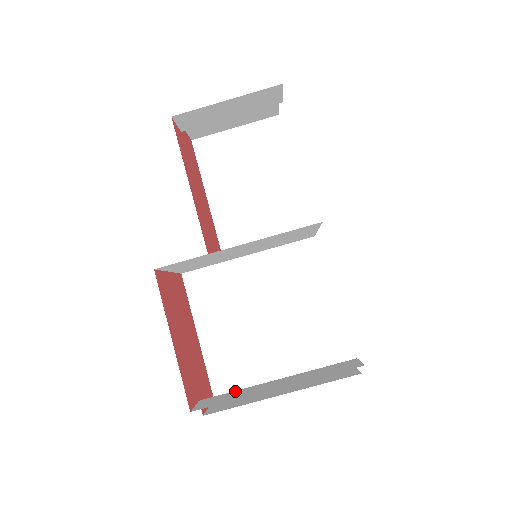
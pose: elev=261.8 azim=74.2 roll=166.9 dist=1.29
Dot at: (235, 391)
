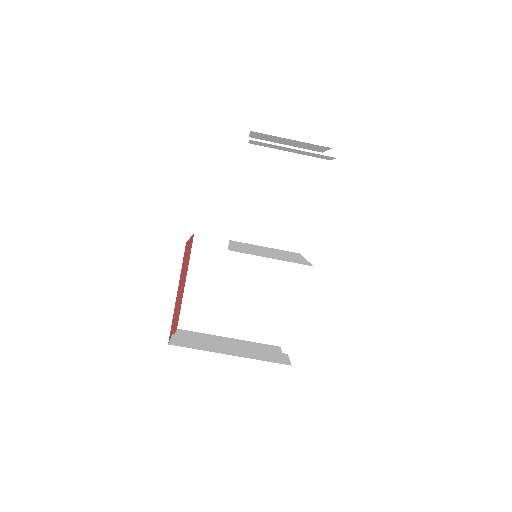
Dot at: (200, 339)
